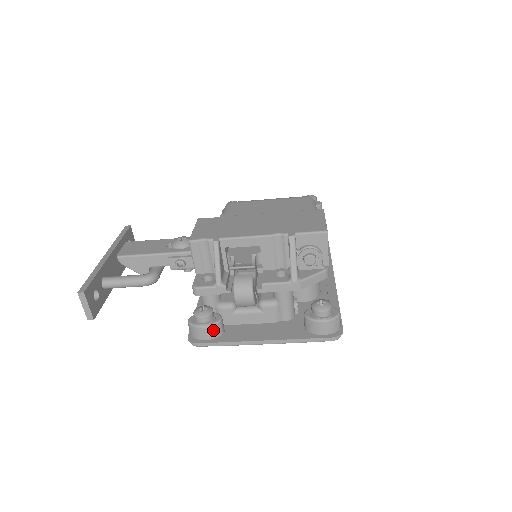
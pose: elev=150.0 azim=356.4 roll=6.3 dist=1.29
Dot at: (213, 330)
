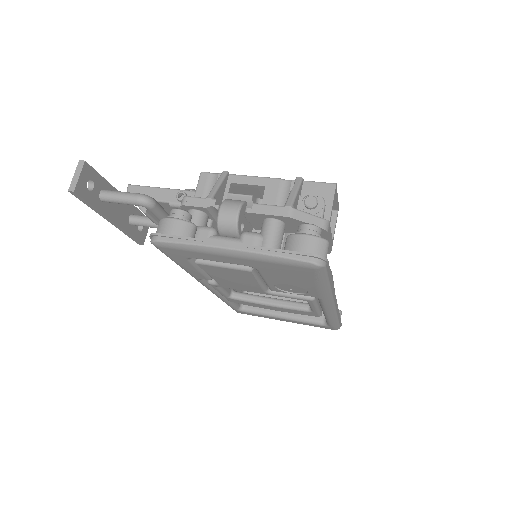
Dot at: (182, 227)
